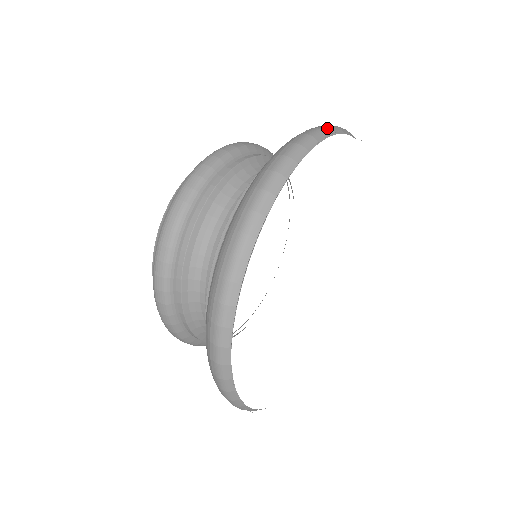
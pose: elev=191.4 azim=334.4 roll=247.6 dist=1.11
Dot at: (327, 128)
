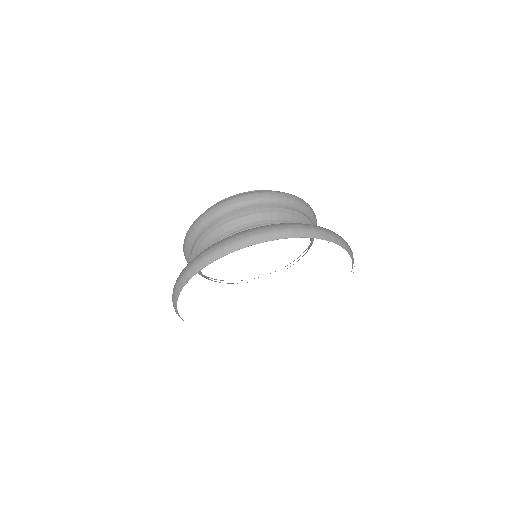
Dot at: (330, 235)
